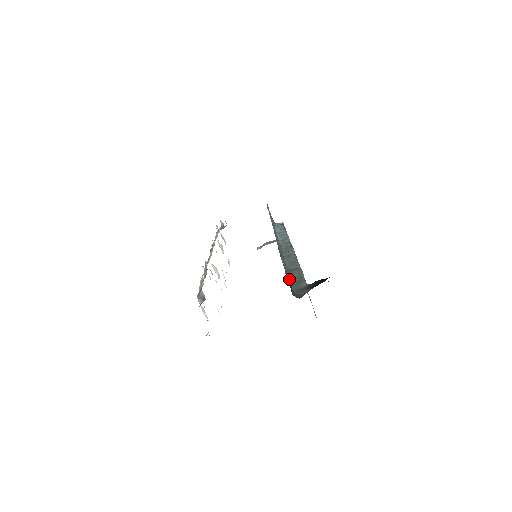
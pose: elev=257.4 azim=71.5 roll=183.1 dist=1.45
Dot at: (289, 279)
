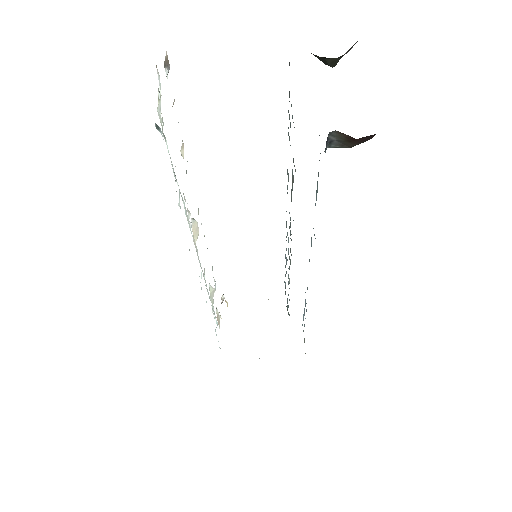
Dot at: occluded
